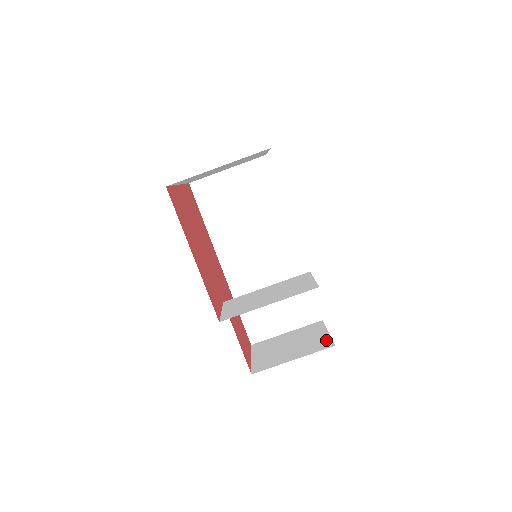
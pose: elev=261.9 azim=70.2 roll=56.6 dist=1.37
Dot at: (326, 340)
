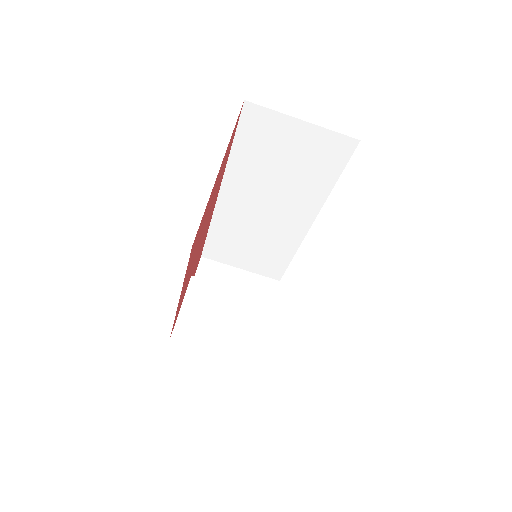
Dot at: occluded
